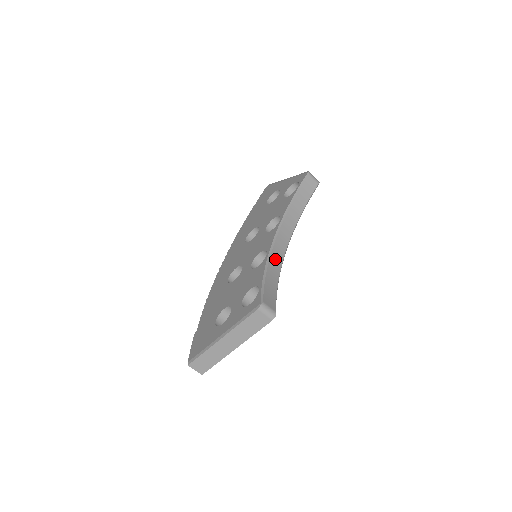
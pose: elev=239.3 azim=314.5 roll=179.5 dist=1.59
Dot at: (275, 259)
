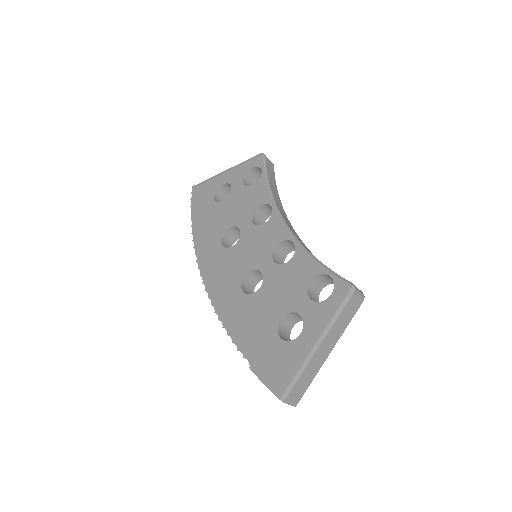
Dot at: occluded
